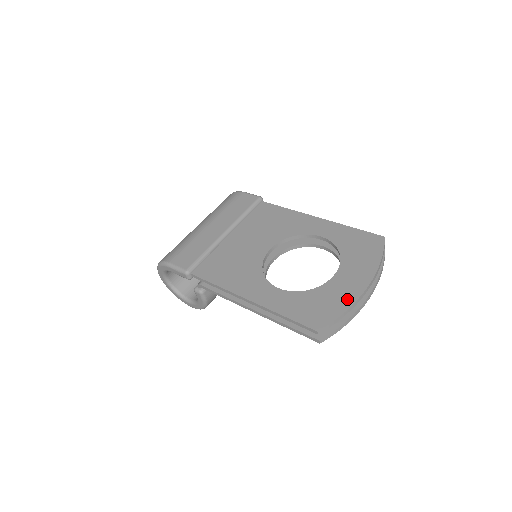
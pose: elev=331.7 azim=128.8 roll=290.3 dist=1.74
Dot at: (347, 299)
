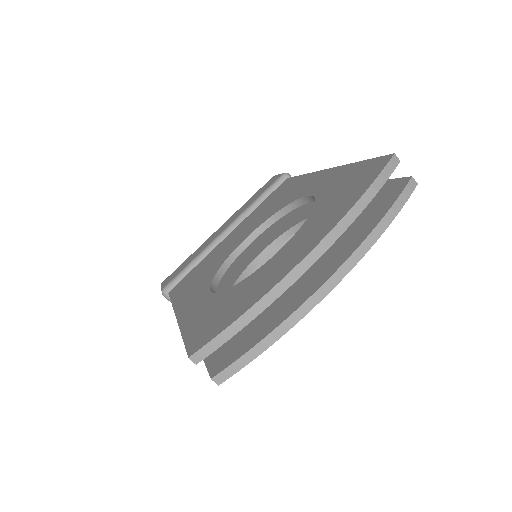
Dot at: (262, 289)
